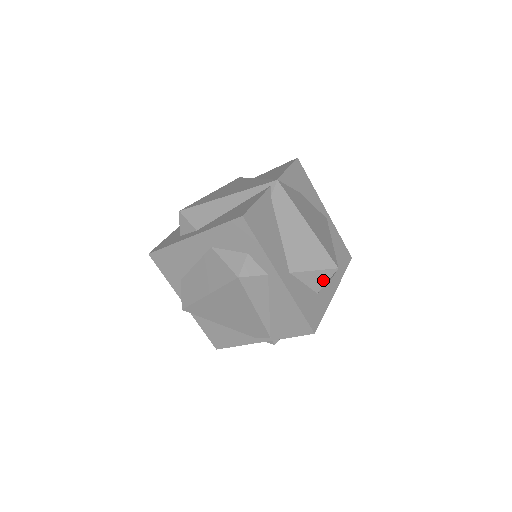
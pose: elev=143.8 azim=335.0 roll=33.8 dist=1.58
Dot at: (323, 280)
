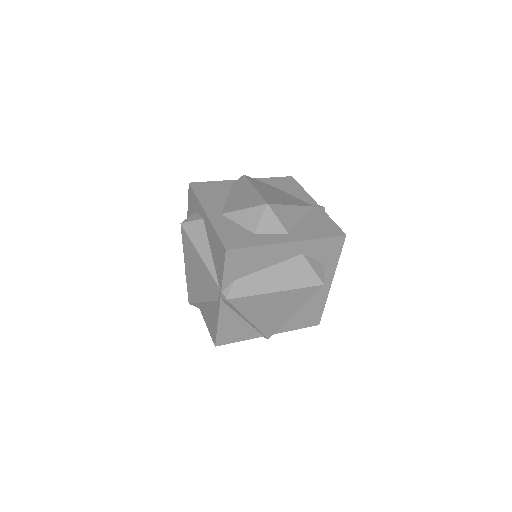
Dot at: (256, 218)
